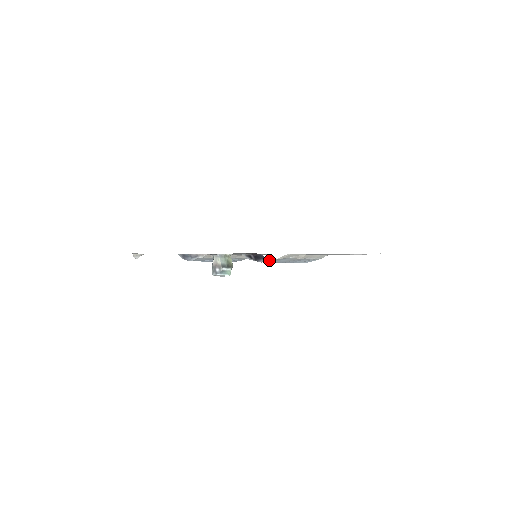
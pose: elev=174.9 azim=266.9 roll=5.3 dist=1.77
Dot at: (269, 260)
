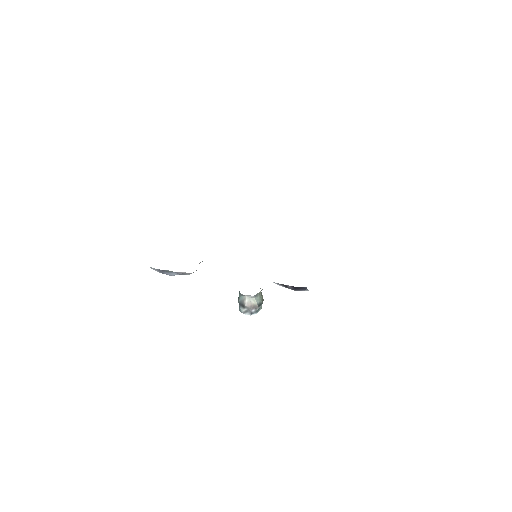
Dot at: occluded
